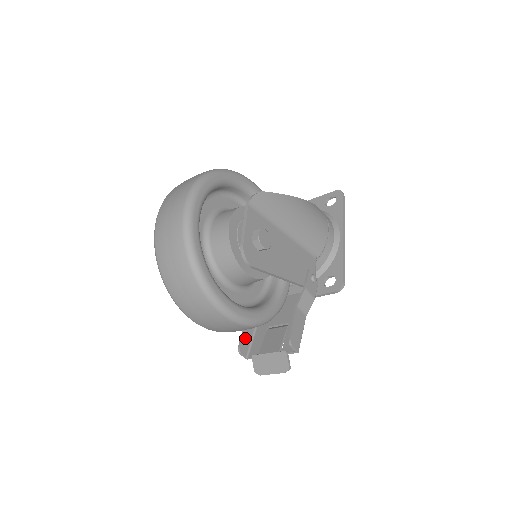
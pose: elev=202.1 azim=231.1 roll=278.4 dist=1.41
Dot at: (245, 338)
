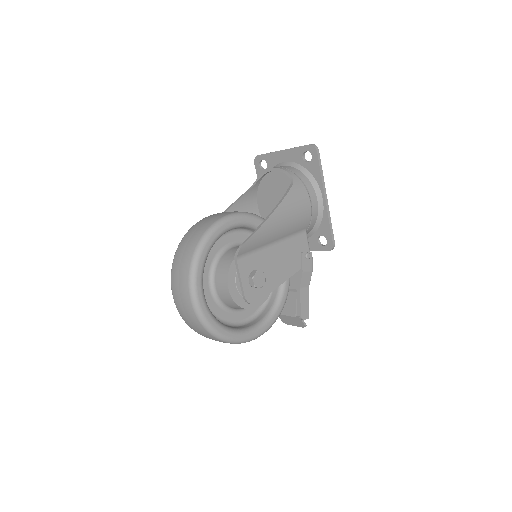
Dot at: occluded
